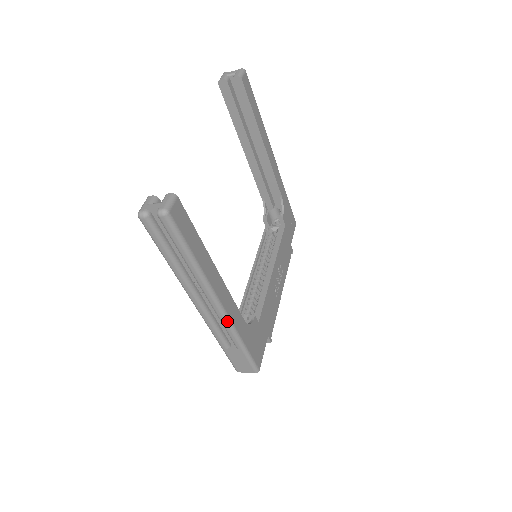
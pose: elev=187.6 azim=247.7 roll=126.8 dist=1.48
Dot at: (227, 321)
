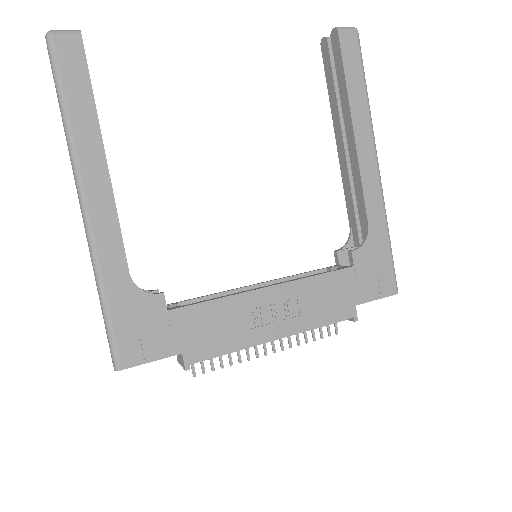
Dot at: (88, 237)
